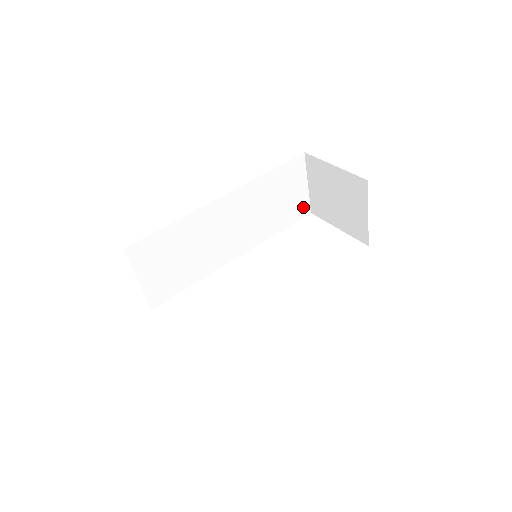
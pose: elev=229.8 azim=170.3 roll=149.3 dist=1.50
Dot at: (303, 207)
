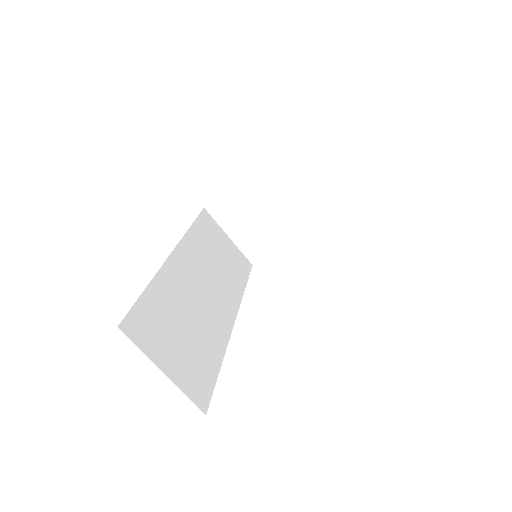
Dot at: (242, 260)
